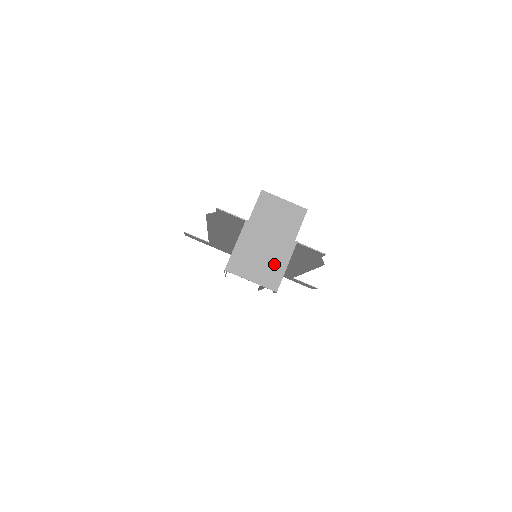
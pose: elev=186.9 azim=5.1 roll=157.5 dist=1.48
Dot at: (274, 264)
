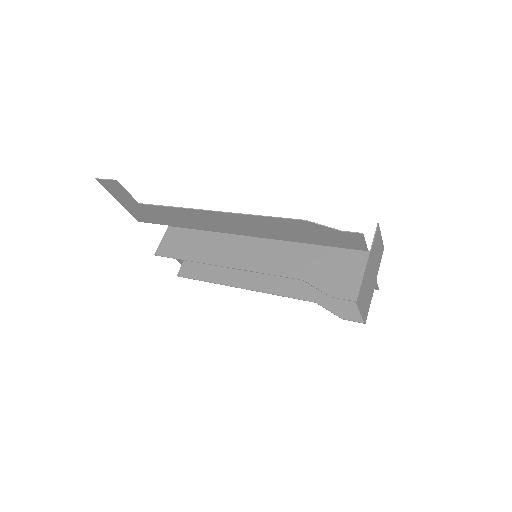
Dot at: (369, 297)
